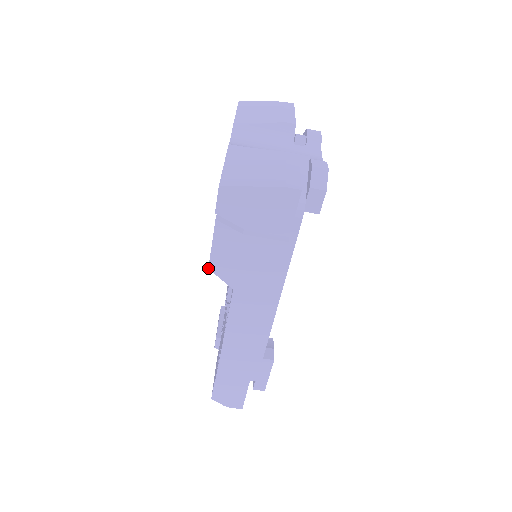
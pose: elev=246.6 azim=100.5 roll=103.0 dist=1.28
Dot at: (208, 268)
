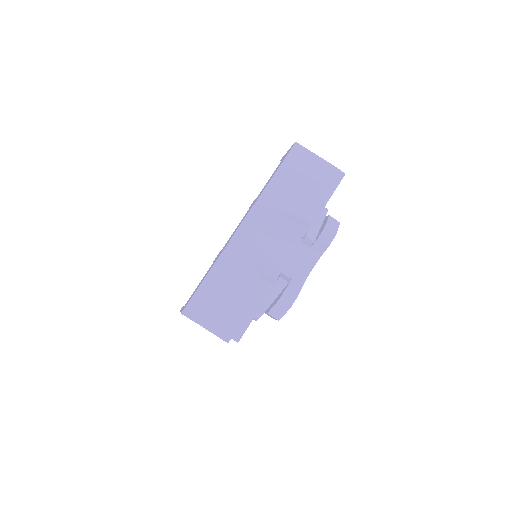
Dot at: (180, 310)
